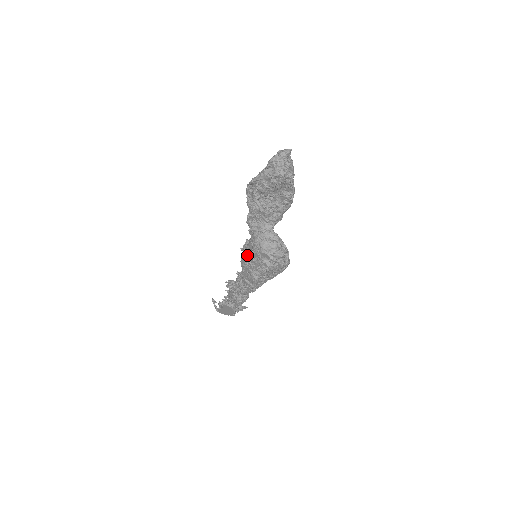
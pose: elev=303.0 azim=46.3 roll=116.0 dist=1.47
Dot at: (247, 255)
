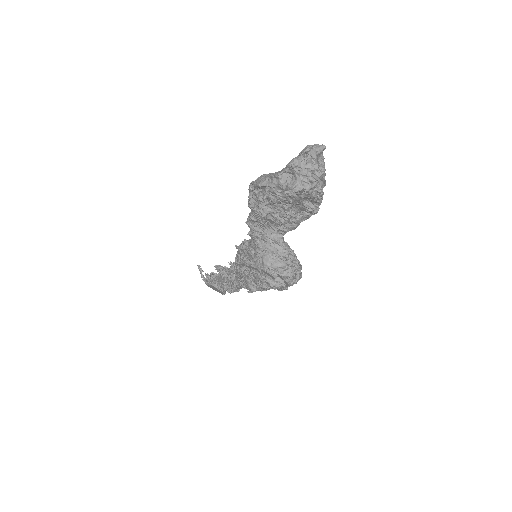
Dot at: (244, 262)
